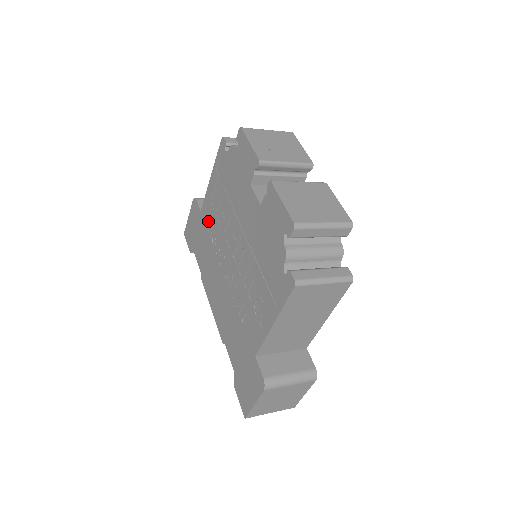
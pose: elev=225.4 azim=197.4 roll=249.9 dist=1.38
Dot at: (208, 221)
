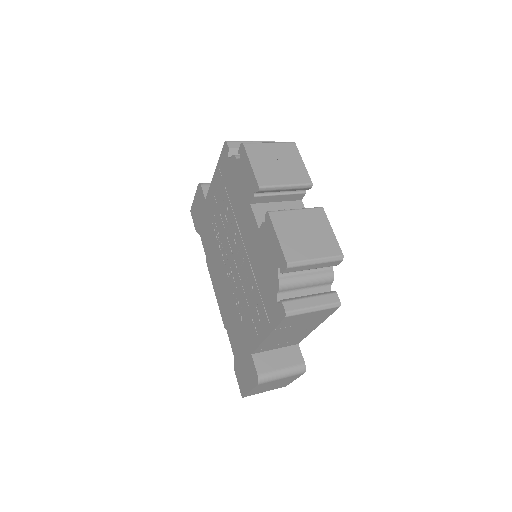
Dot at: (212, 213)
